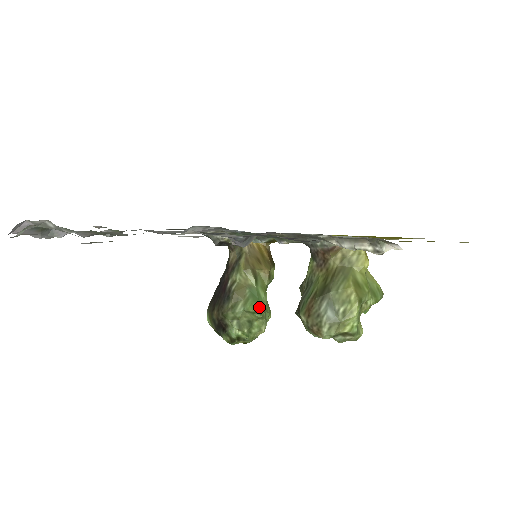
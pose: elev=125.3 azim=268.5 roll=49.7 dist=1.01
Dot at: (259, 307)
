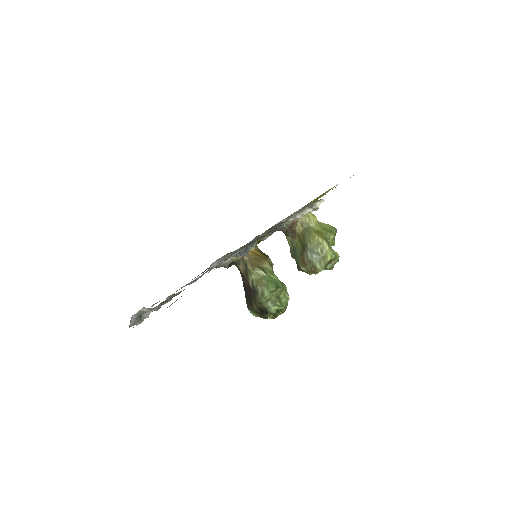
Dot at: (277, 285)
